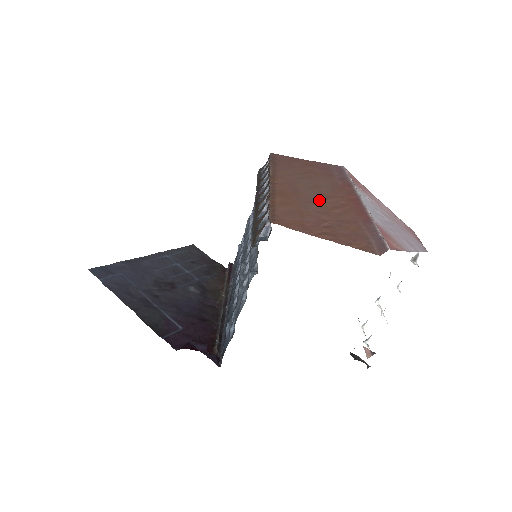
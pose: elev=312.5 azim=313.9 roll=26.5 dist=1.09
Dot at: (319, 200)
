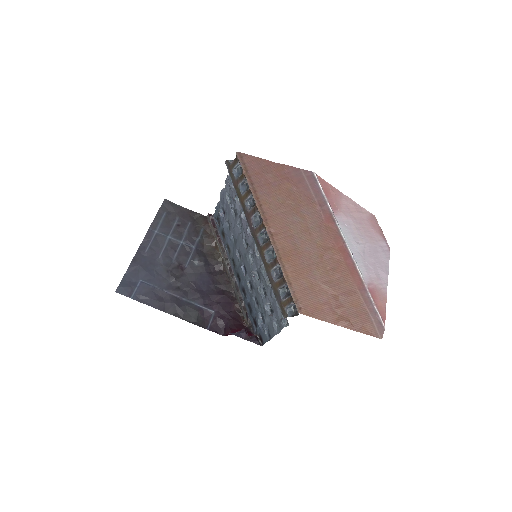
Dot at: (318, 259)
